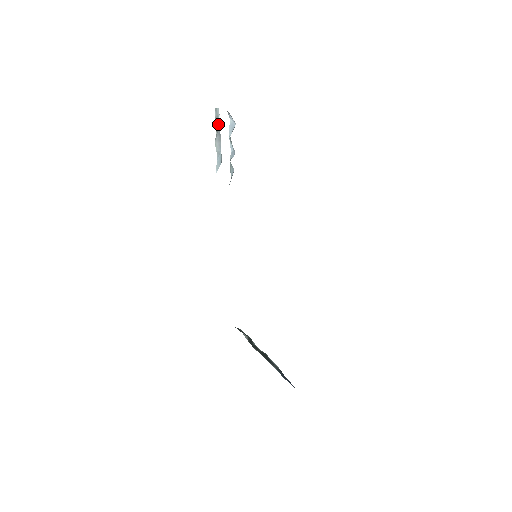
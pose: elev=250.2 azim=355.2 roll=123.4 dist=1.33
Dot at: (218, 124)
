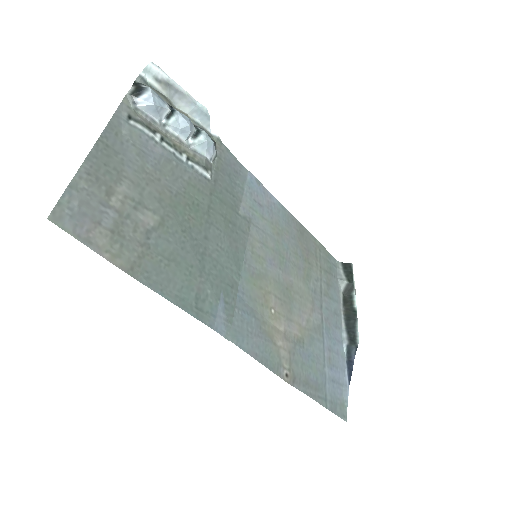
Dot at: (165, 82)
